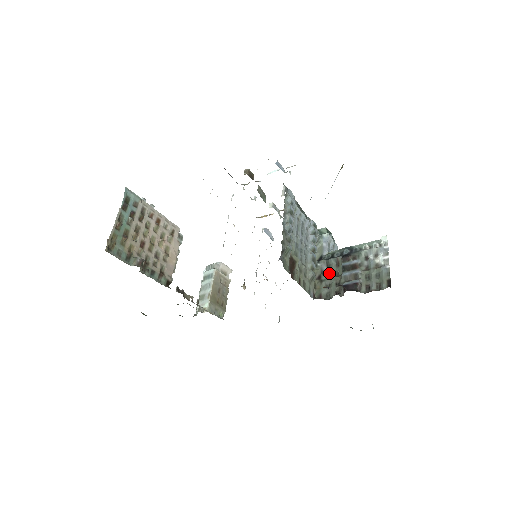
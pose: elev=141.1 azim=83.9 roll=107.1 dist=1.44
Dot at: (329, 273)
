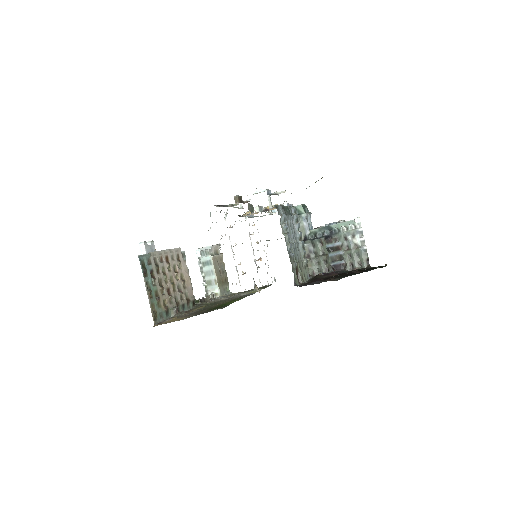
Dot at: (316, 252)
